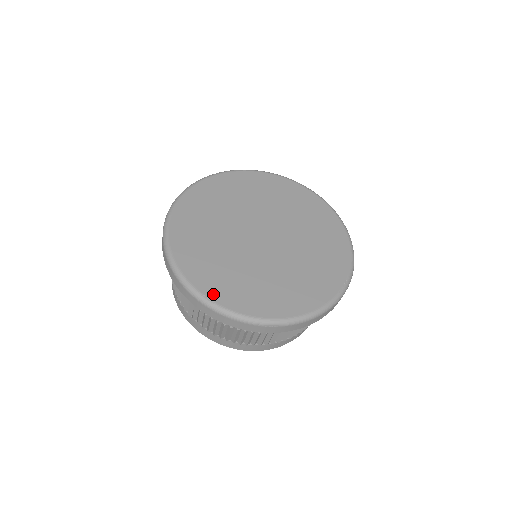
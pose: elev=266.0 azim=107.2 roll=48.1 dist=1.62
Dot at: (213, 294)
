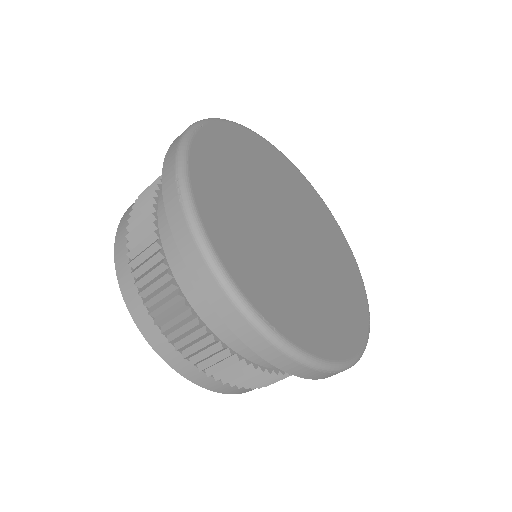
Dot at: (270, 314)
